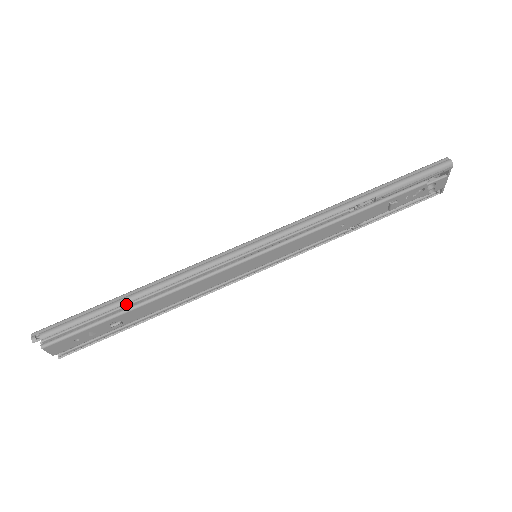
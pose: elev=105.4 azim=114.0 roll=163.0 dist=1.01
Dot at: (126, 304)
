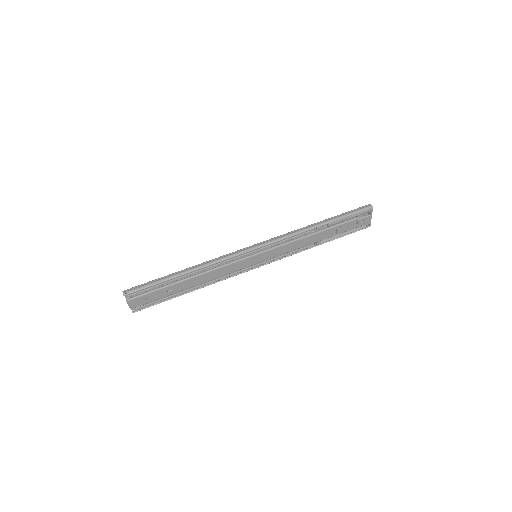
Dot at: (179, 277)
